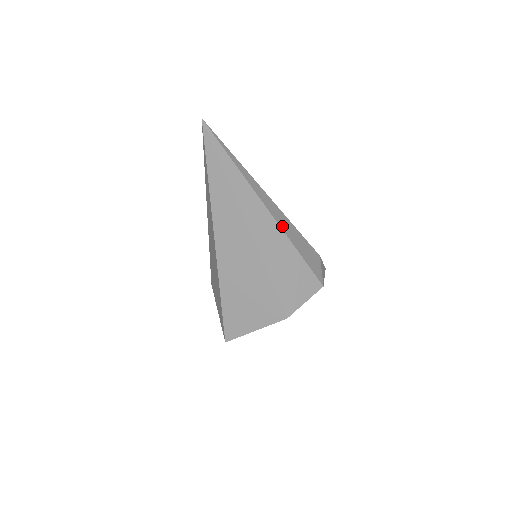
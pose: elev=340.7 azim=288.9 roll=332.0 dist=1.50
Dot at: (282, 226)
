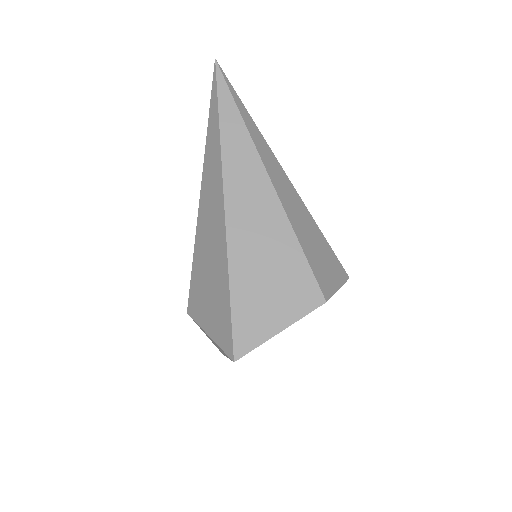
Dot at: (299, 197)
